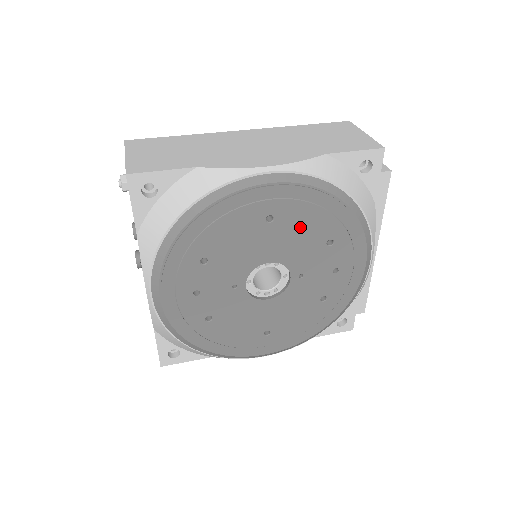
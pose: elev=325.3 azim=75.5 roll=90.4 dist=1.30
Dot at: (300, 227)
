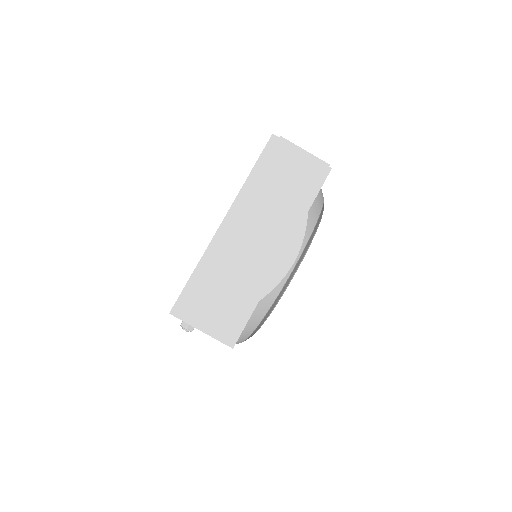
Dot at: occluded
